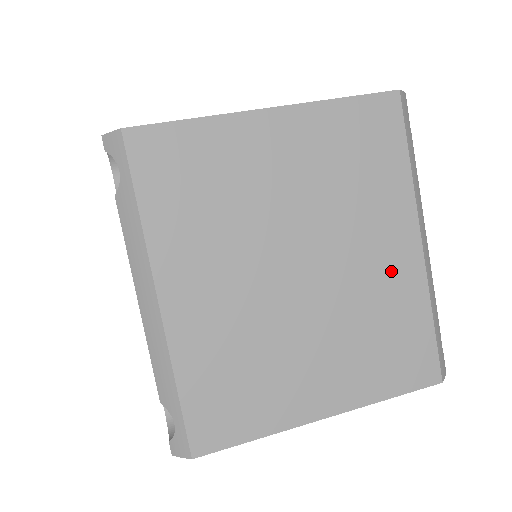
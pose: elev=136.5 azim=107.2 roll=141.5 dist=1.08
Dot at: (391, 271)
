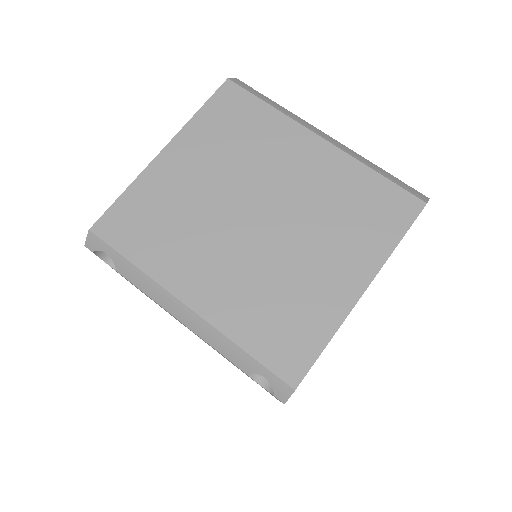
Dot at: (319, 169)
